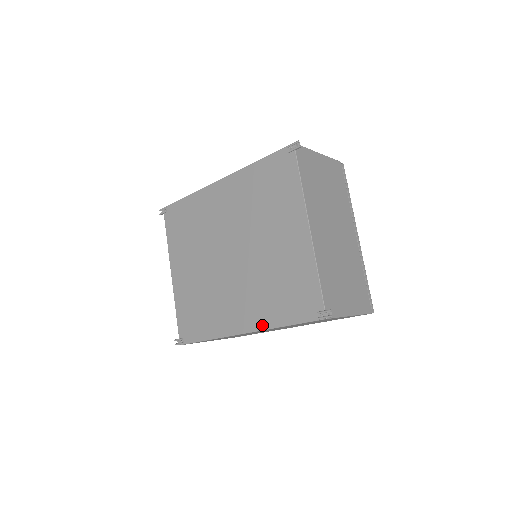
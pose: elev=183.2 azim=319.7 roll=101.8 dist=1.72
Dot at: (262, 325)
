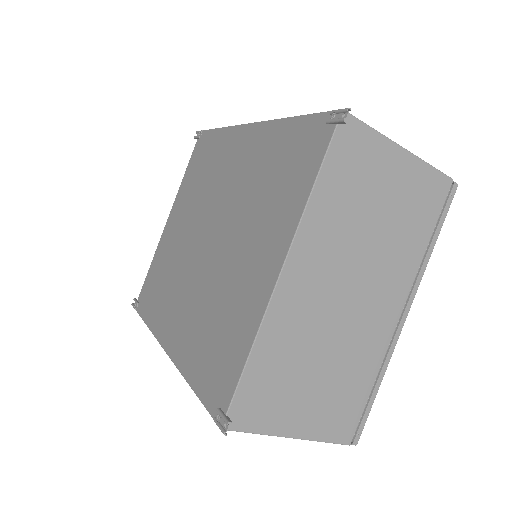
Dot at: (179, 360)
